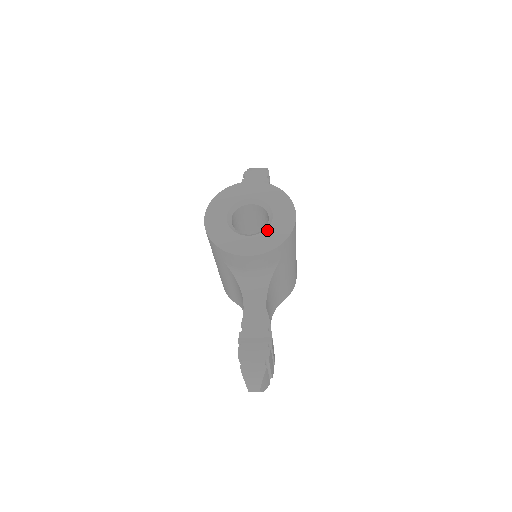
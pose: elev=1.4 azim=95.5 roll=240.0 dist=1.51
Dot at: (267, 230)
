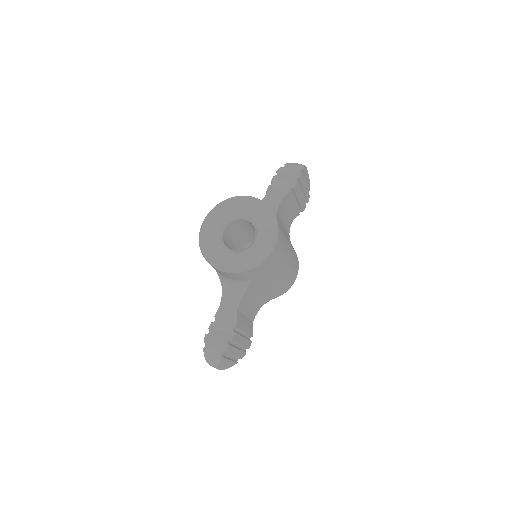
Dot at: (245, 252)
